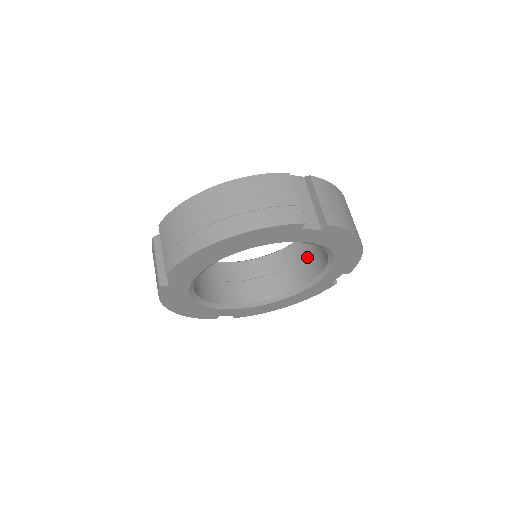
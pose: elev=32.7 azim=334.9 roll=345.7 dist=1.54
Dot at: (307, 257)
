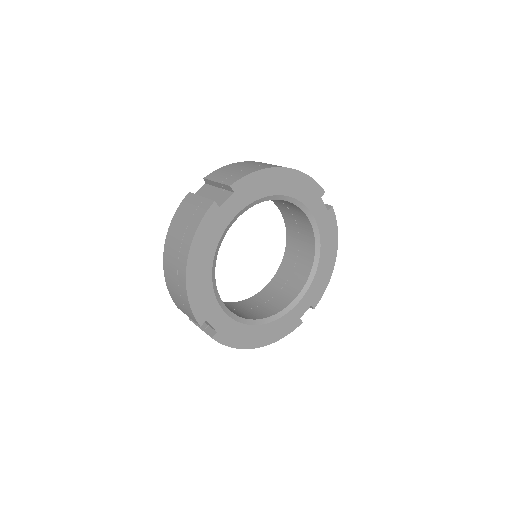
Dot at: (295, 218)
